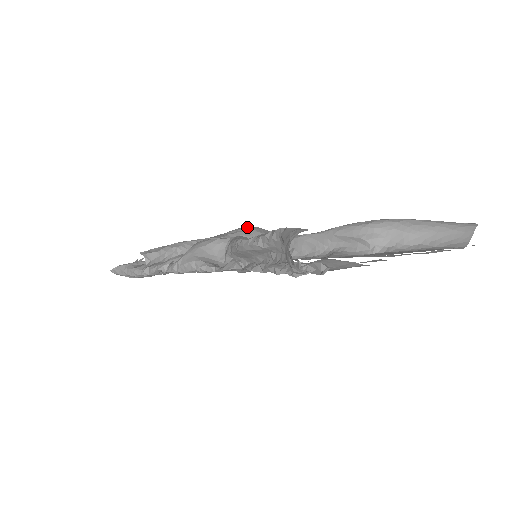
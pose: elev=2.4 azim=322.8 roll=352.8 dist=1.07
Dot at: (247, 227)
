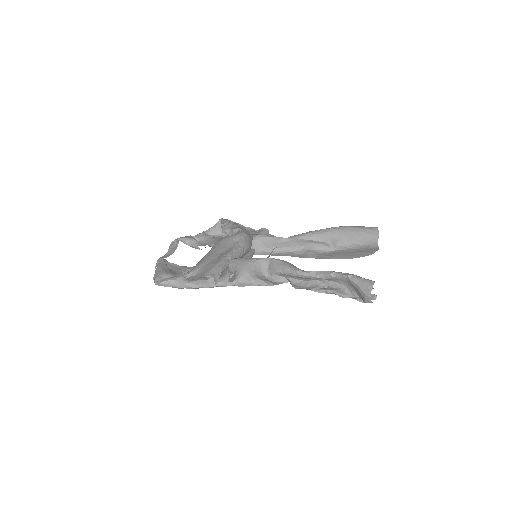
Dot at: (242, 233)
